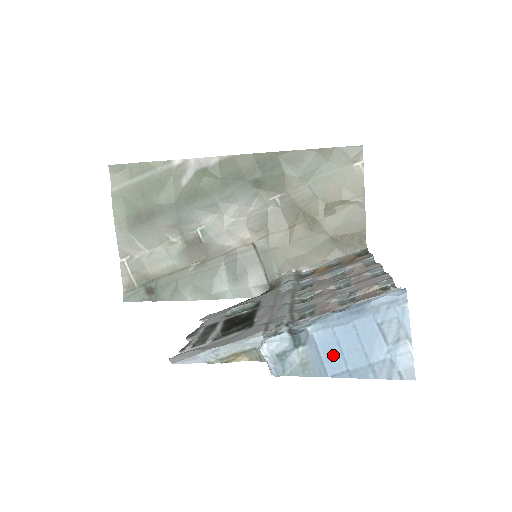
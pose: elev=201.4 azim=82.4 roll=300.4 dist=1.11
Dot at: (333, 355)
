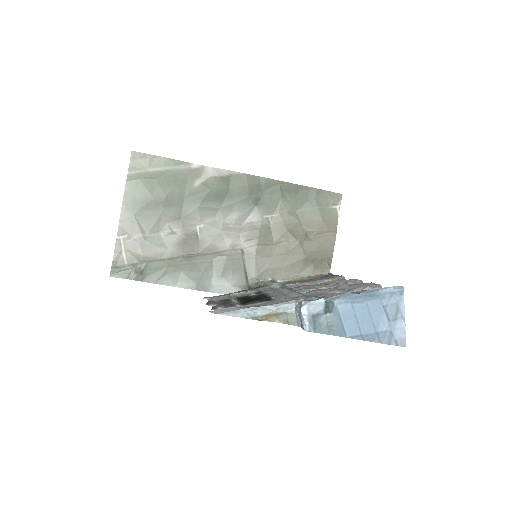
Dot at: (351, 323)
